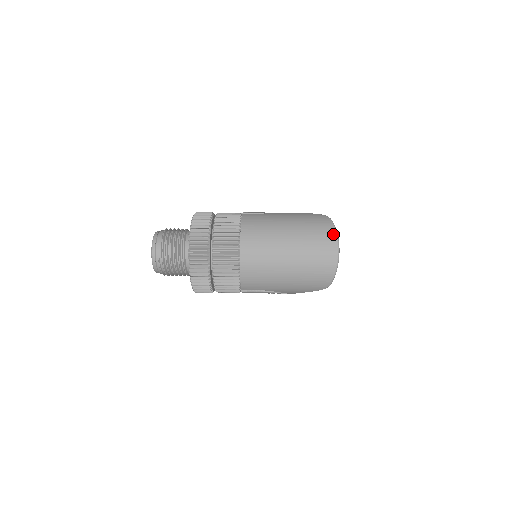
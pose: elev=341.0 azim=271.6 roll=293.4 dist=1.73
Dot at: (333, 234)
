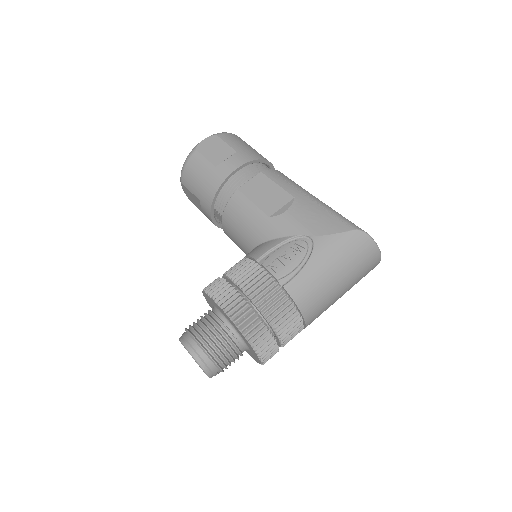
Dot at: (377, 252)
